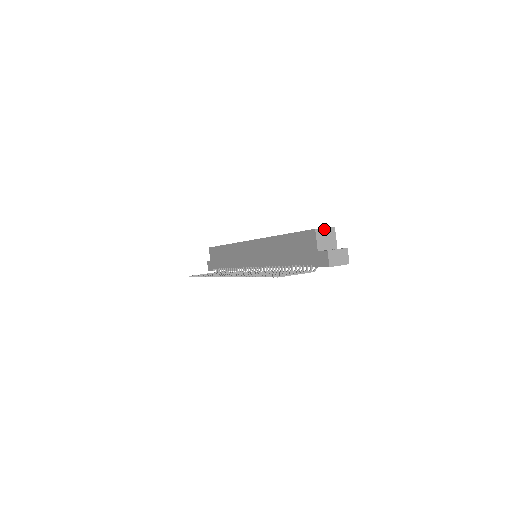
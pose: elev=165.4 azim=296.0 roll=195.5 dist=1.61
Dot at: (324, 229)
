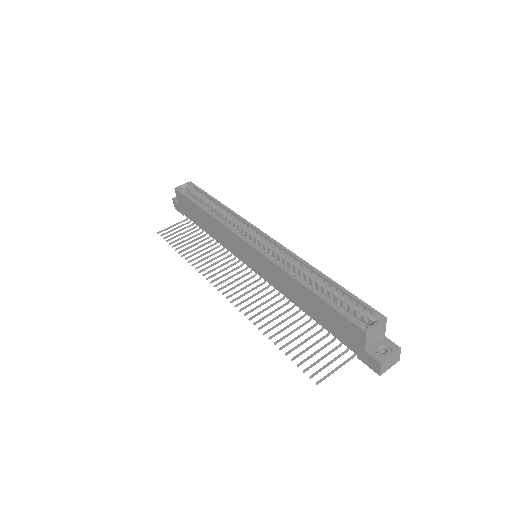
Dot at: (375, 327)
